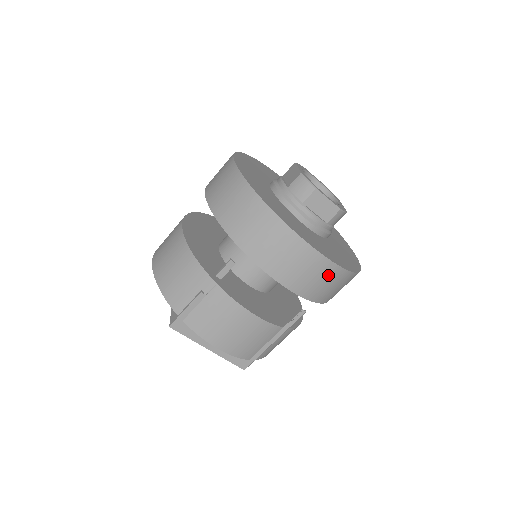
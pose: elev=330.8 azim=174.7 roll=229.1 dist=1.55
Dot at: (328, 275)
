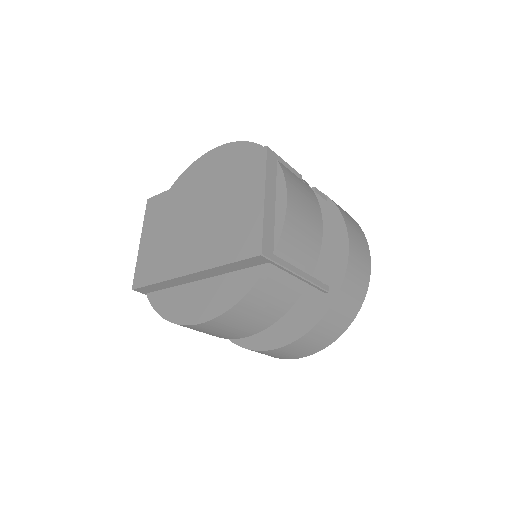
Dot at: (361, 285)
